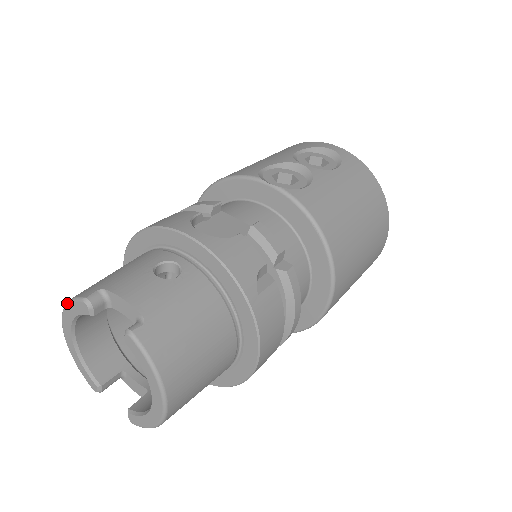
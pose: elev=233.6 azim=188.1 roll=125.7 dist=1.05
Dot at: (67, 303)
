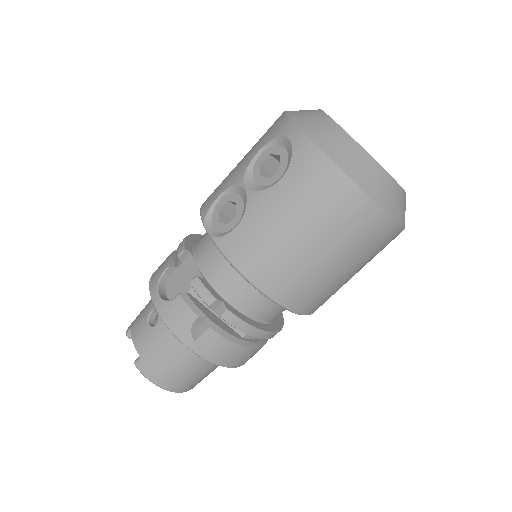
Dot at: occluded
